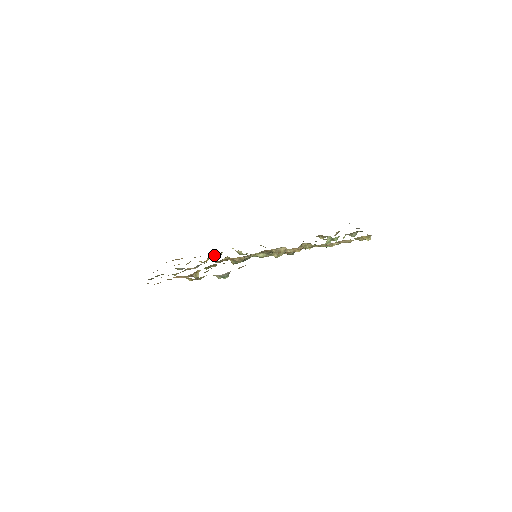
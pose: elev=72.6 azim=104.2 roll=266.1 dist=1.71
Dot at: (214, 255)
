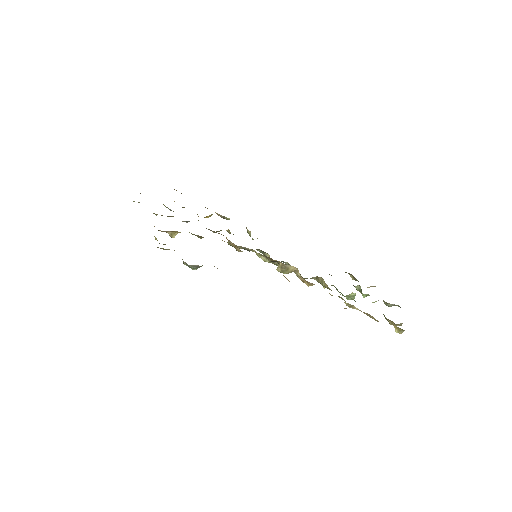
Dot at: (220, 215)
